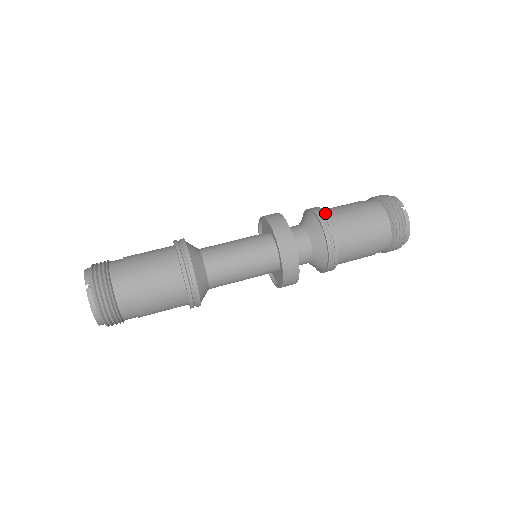
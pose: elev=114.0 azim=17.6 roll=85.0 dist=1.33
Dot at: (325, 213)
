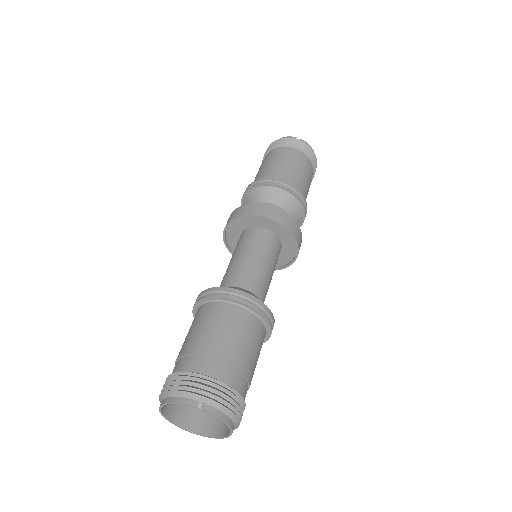
Dot at: (270, 178)
